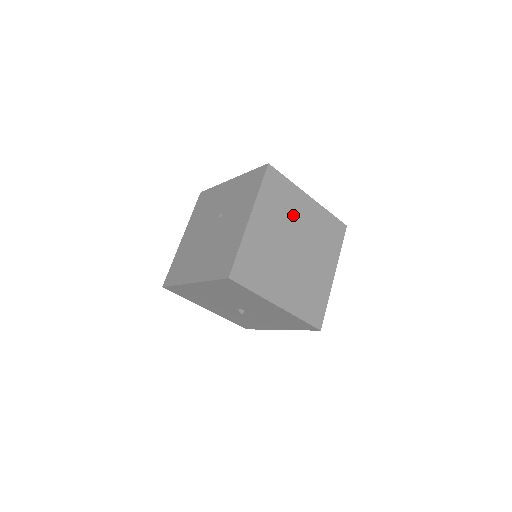
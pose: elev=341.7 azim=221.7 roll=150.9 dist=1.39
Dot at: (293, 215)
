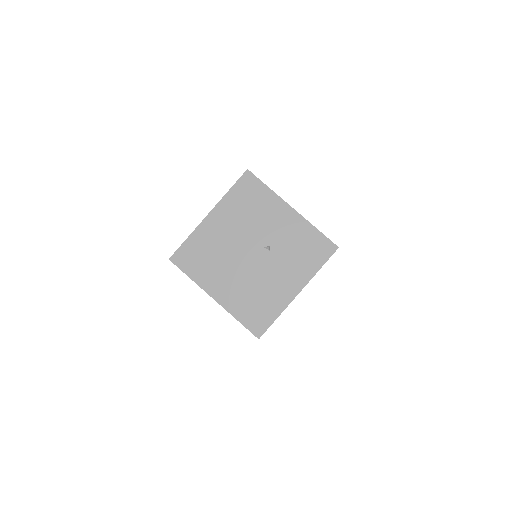
Dot at: occluded
